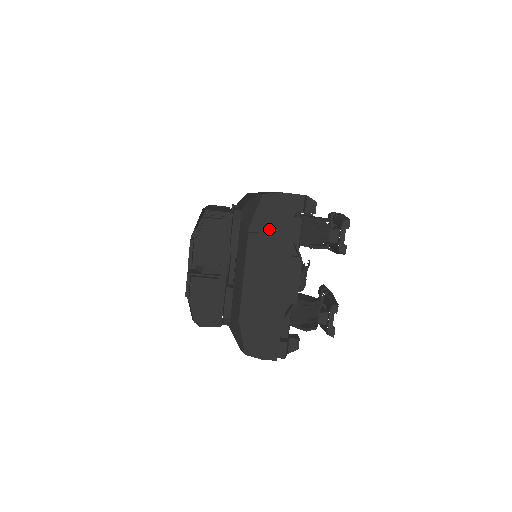
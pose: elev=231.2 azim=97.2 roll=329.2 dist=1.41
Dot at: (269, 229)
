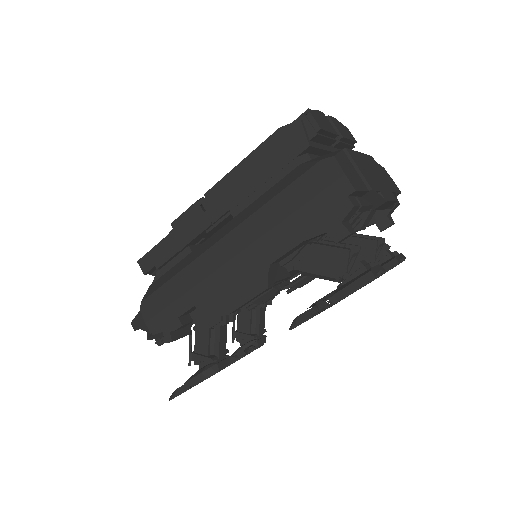
Dot at: occluded
